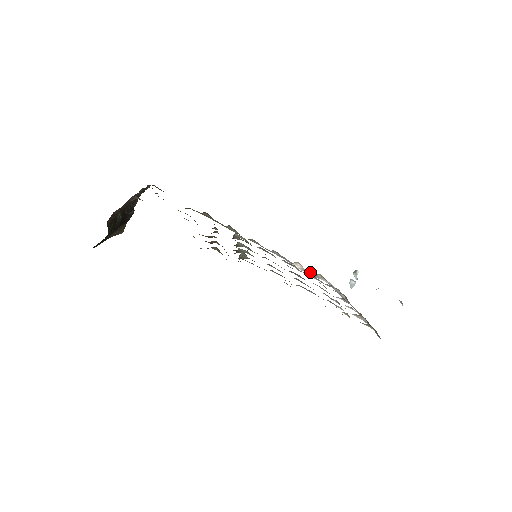
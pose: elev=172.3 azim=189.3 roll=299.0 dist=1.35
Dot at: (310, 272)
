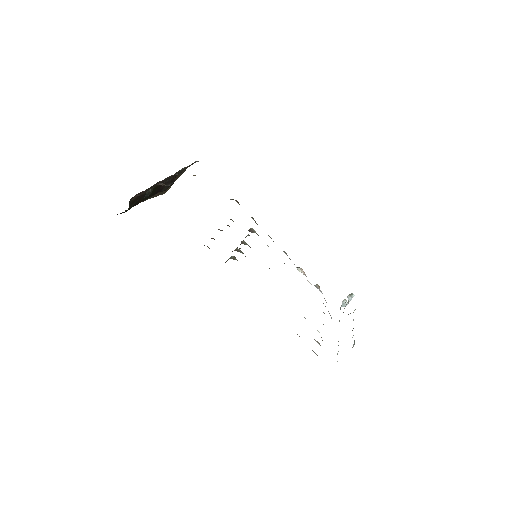
Dot at: (308, 281)
